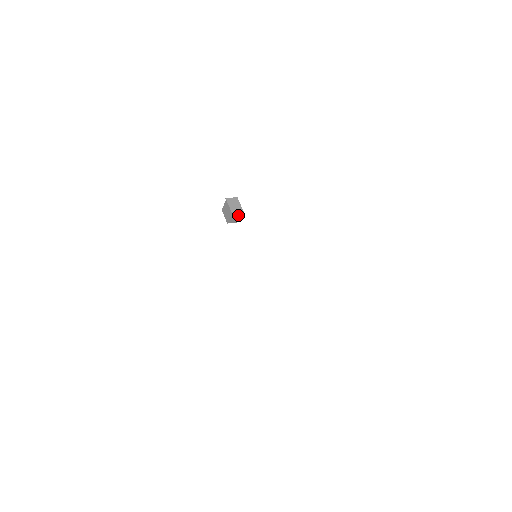
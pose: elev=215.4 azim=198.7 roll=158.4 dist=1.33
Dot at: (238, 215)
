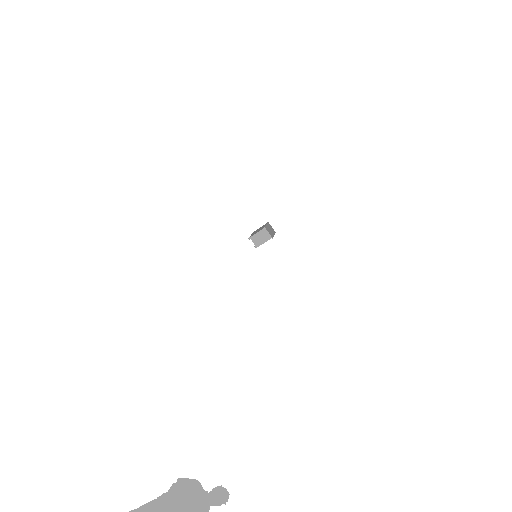
Dot at: (265, 238)
